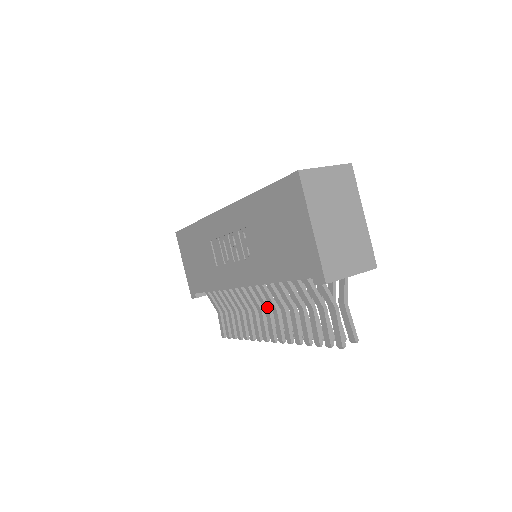
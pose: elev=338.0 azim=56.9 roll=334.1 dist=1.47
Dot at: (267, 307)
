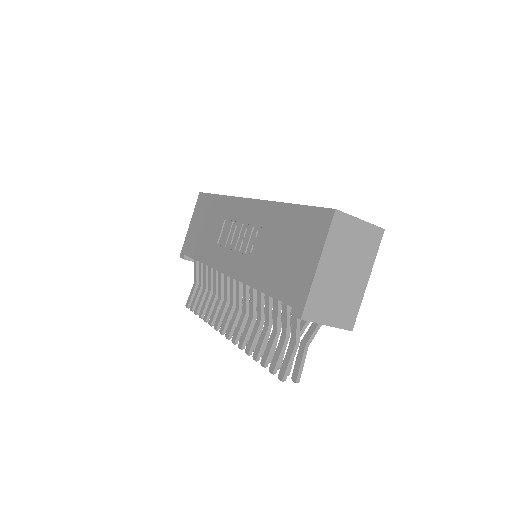
Dot at: (239, 305)
